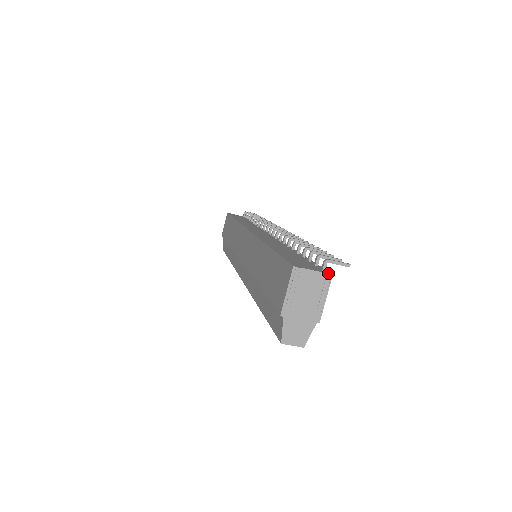
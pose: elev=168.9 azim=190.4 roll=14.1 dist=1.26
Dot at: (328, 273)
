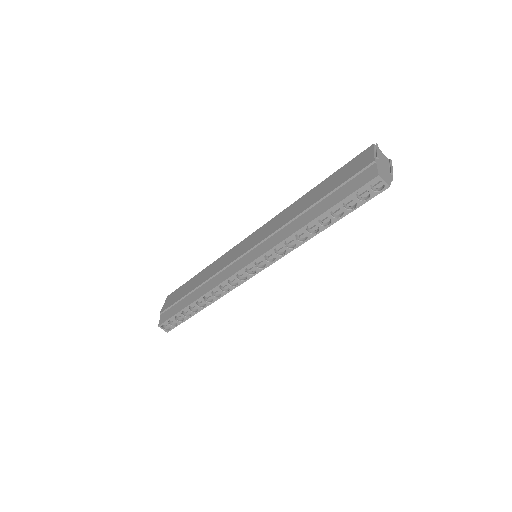
Dot at: (389, 160)
